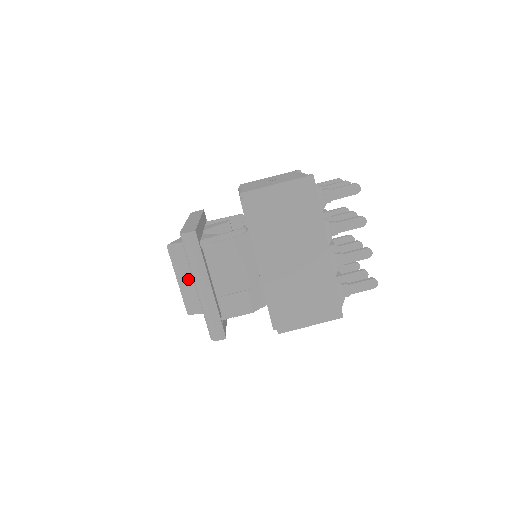
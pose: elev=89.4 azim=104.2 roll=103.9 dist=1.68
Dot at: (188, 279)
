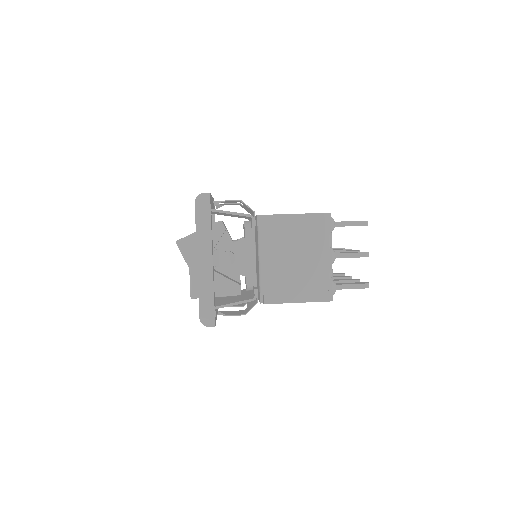
Dot at: occluded
